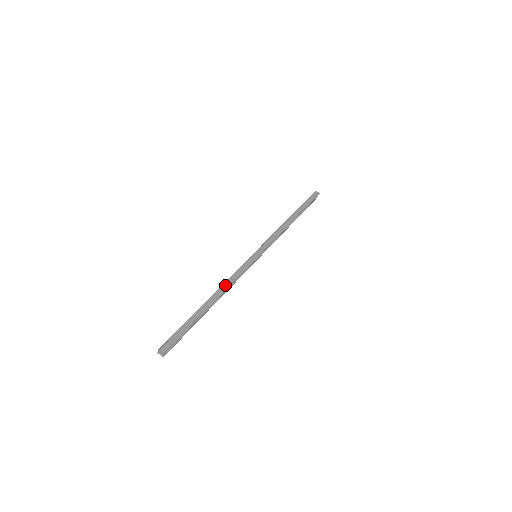
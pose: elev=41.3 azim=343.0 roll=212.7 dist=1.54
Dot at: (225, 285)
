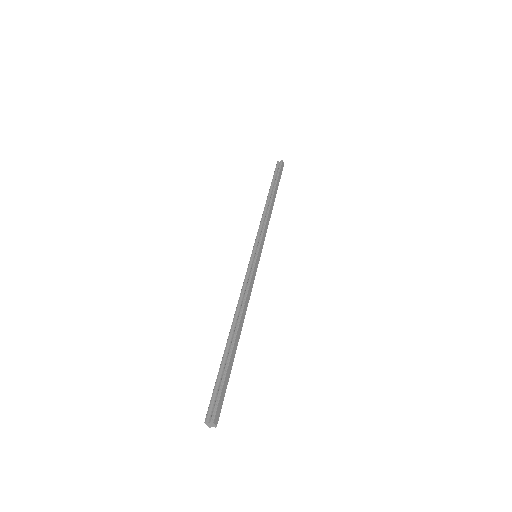
Dot at: (245, 306)
